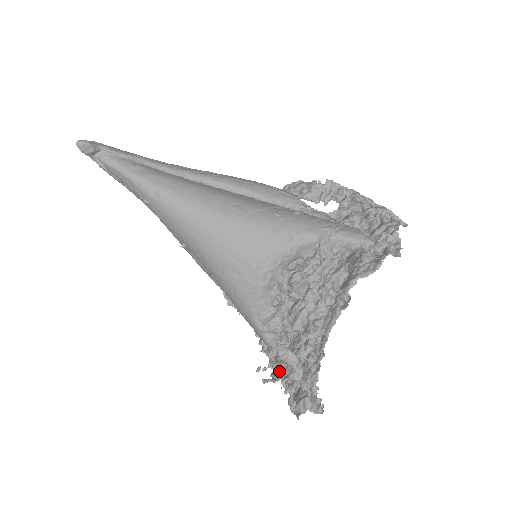
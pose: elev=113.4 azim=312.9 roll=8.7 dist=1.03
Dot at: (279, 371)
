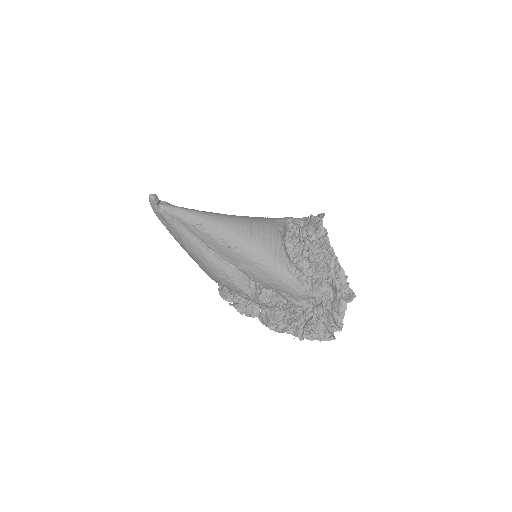
Dot at: (309, 318)
